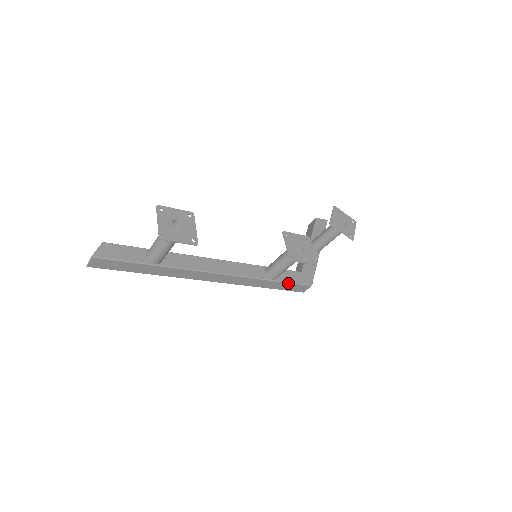
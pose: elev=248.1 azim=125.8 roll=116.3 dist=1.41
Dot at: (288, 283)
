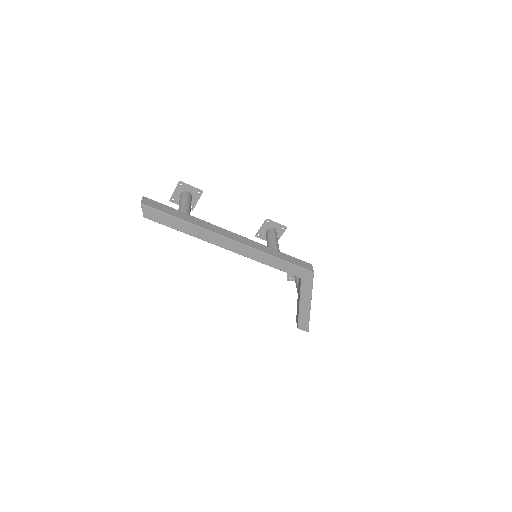
Dot at: (292, 257)
